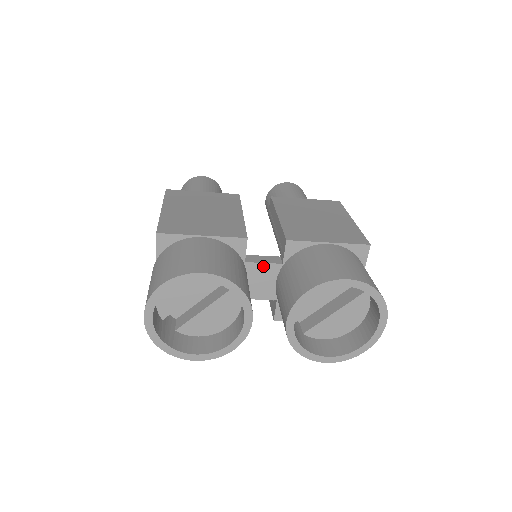
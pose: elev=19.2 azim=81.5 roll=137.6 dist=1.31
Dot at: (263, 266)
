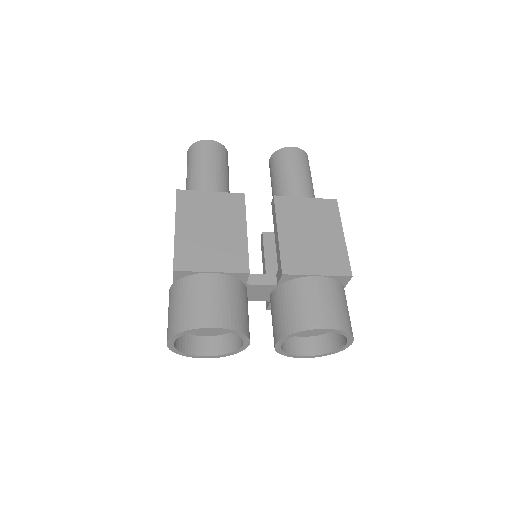
Dot at: (261, 286)
